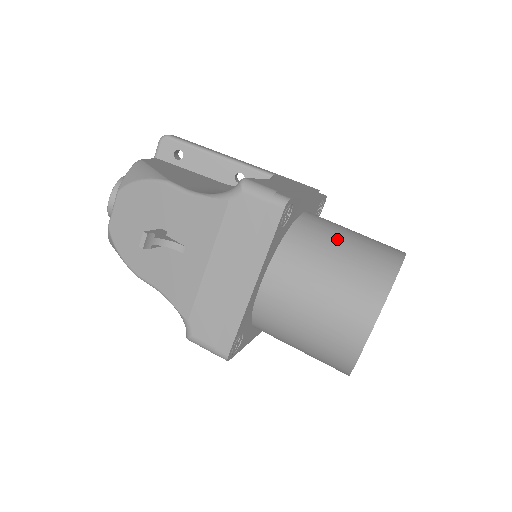
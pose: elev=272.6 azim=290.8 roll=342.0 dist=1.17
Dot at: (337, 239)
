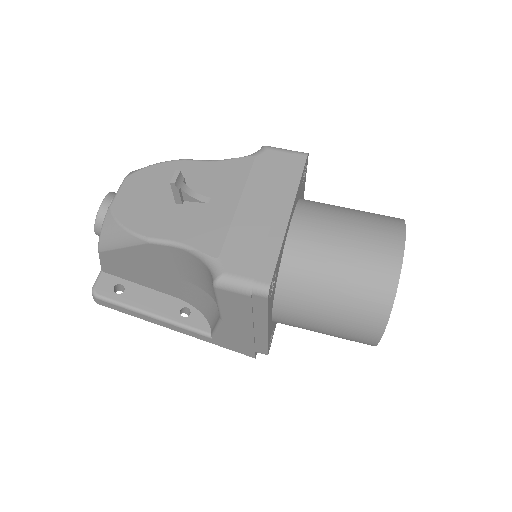
Dot at: occluded
